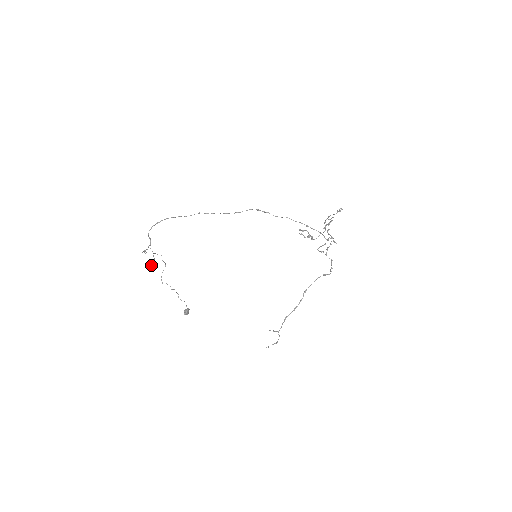
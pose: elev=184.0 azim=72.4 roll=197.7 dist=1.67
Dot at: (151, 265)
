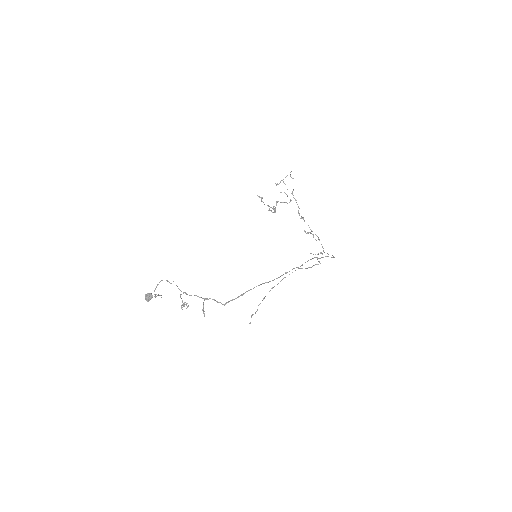
Dot at: occluded
